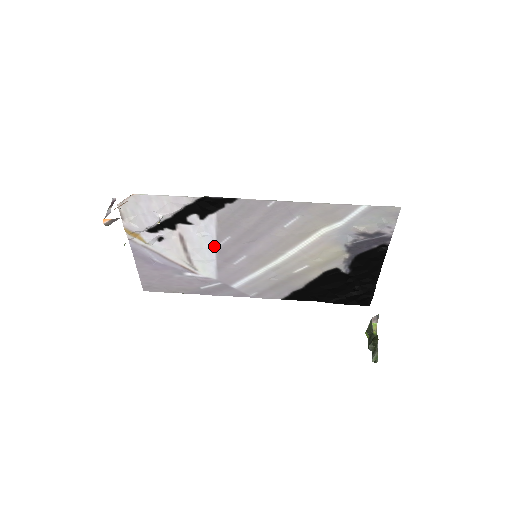
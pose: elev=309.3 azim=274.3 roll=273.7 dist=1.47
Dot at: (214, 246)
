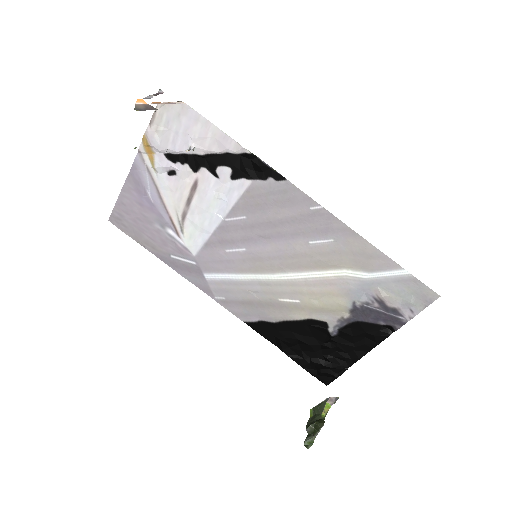
Dot at: (221, 217)
